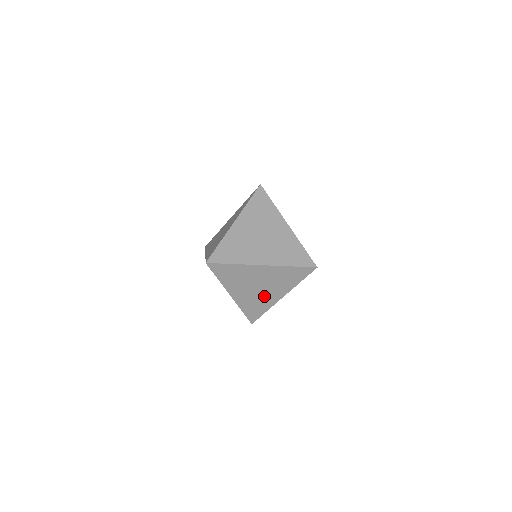
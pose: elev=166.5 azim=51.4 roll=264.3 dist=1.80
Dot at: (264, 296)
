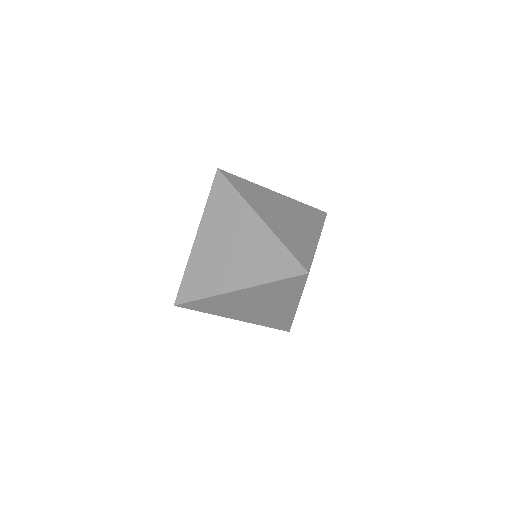
Dot at: (223, 269)
